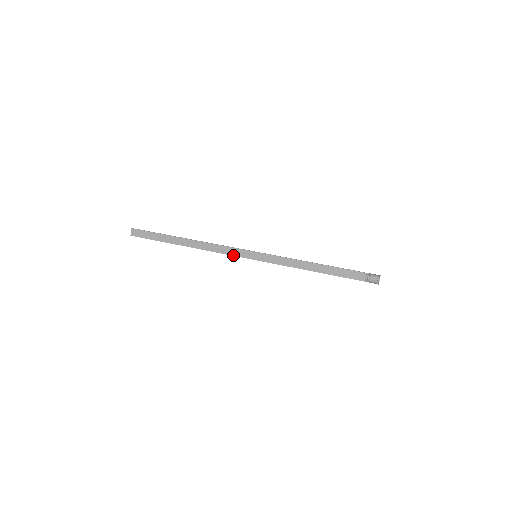
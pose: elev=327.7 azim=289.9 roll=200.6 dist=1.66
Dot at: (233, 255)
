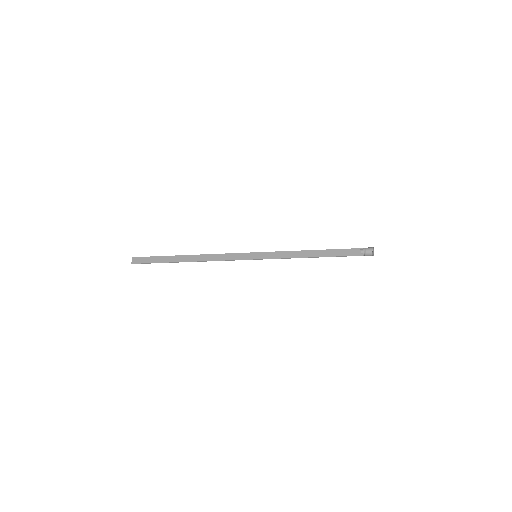
Dot at: (234, 259)
